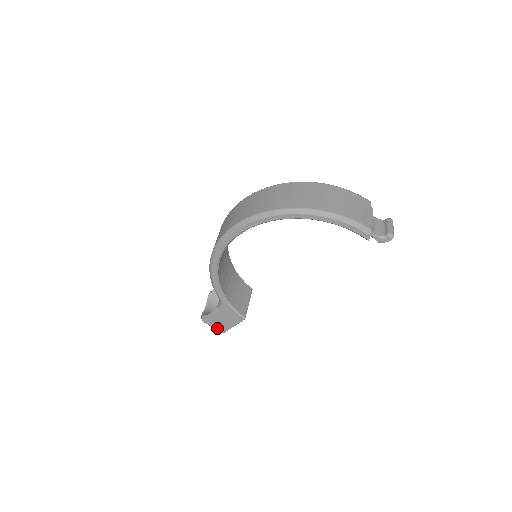
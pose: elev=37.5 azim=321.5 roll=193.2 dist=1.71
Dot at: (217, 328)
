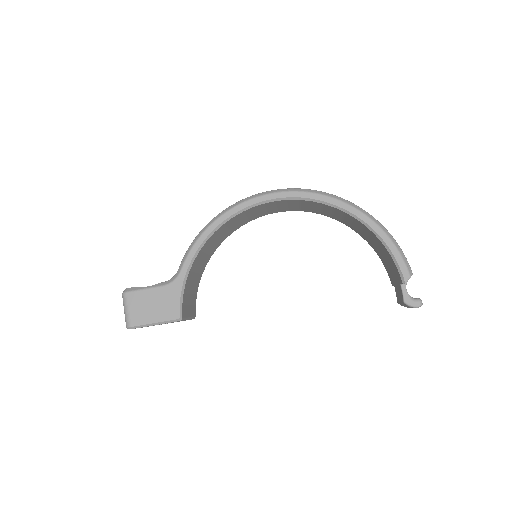
Dot at: (131, 314)
